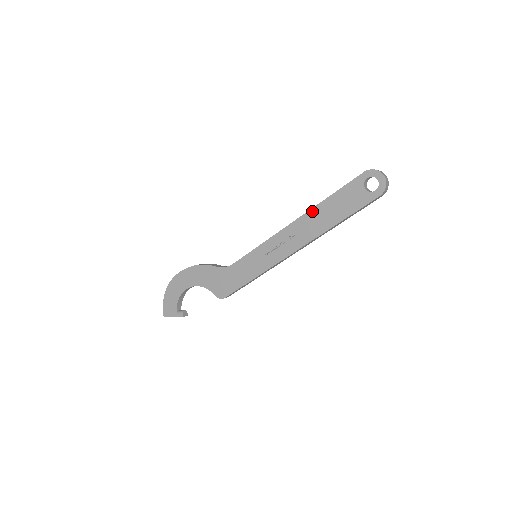
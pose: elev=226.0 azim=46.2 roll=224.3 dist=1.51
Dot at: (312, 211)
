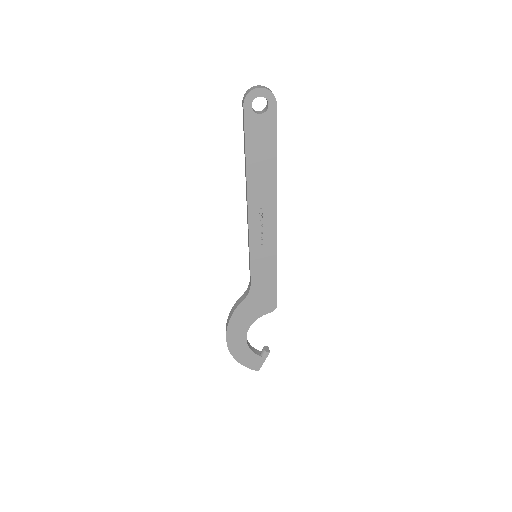
Dot at: (249, 179)
